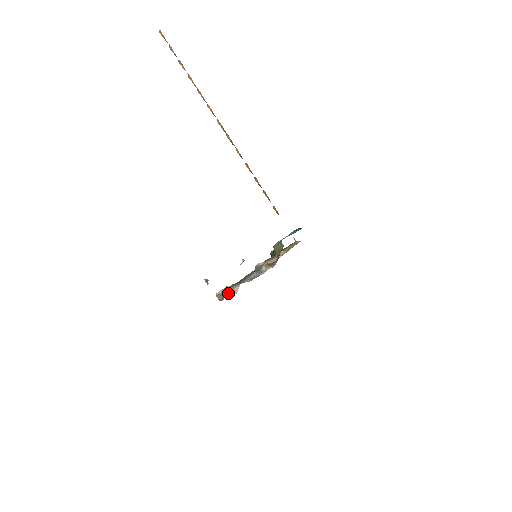
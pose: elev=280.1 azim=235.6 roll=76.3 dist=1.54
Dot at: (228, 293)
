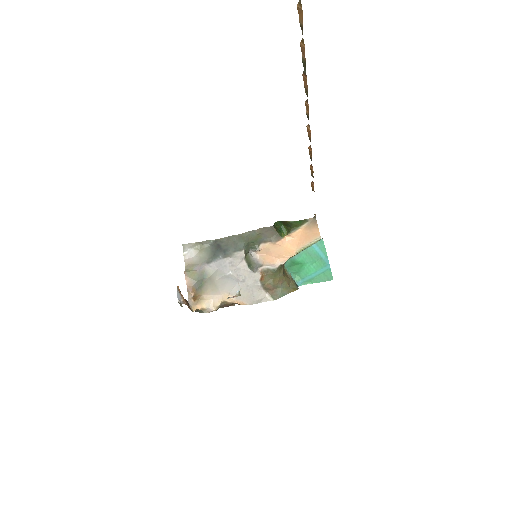
Dot at: (203, 302)
